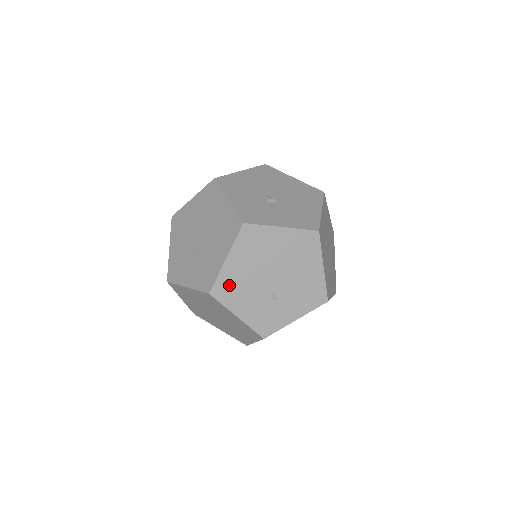
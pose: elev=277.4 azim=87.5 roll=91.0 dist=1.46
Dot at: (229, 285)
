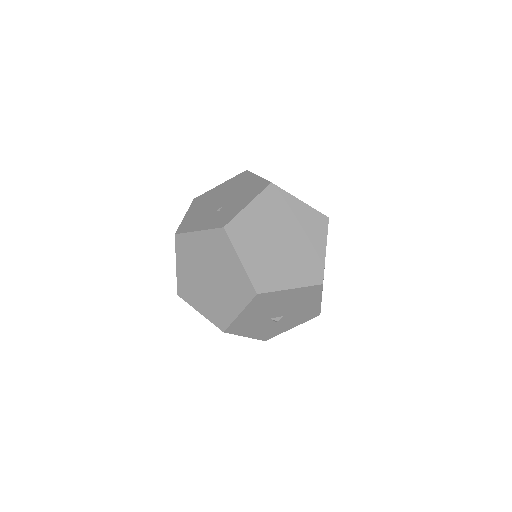
Dot at: occluded
